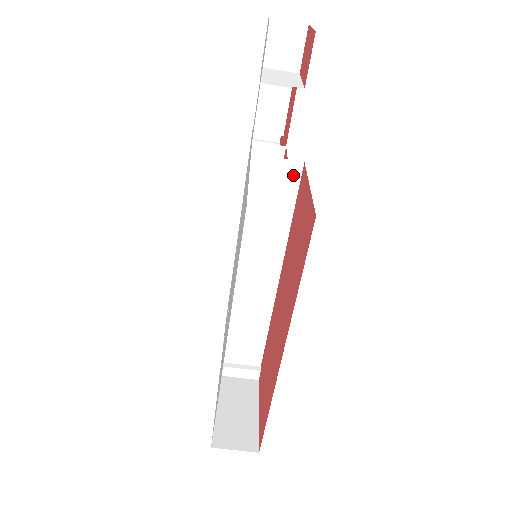
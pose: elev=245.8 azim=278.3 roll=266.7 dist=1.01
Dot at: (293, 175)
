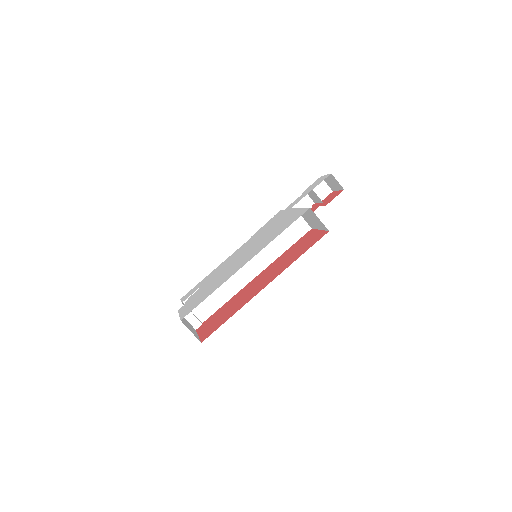
Dot at: (303, 230)
